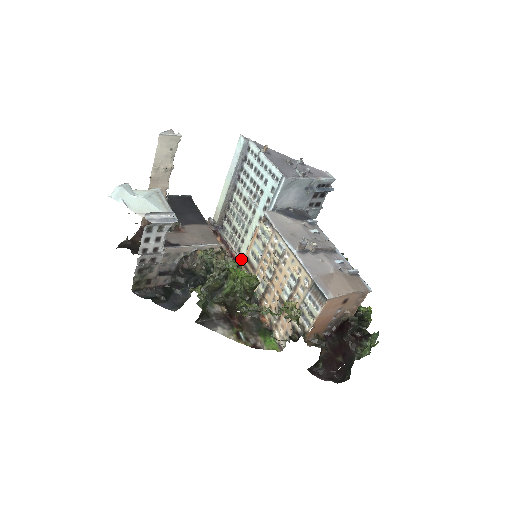
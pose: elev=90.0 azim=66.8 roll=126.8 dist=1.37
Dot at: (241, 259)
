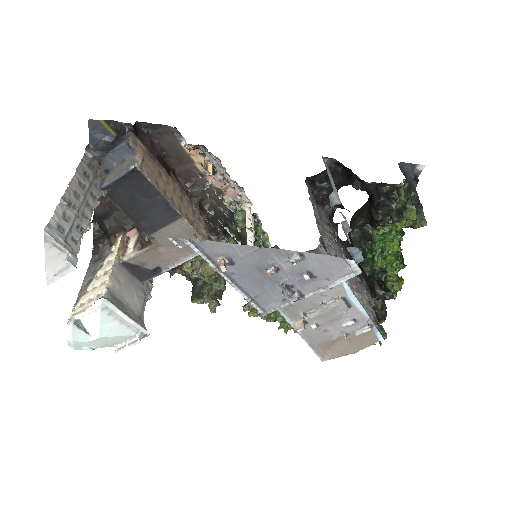
Dot at: (244, 195)
